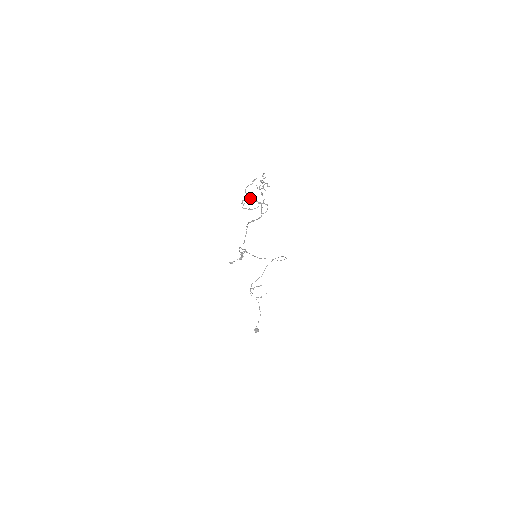
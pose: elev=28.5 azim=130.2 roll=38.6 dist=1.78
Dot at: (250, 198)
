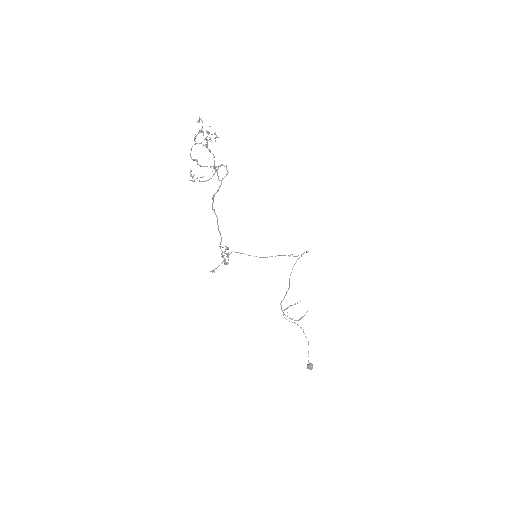
Dot at: (202, 166)
